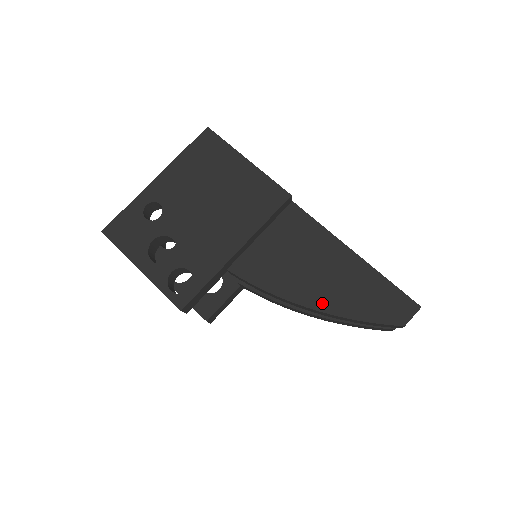
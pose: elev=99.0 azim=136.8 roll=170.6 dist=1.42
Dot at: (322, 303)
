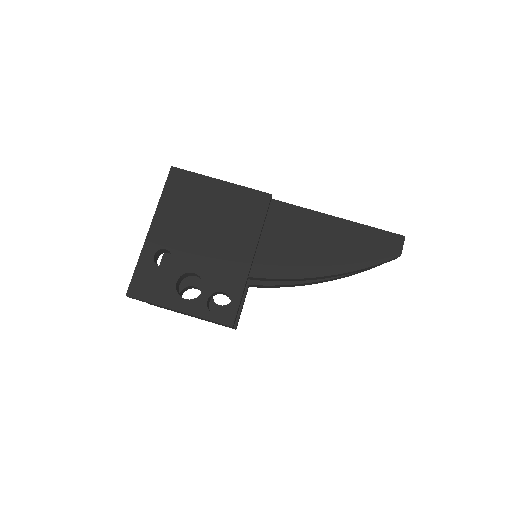
Dot at: (335, 267)
